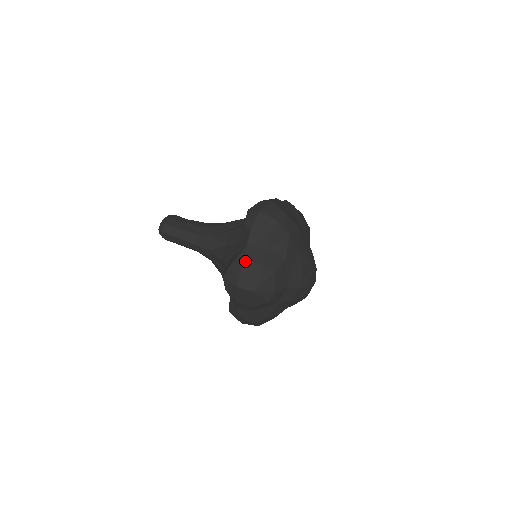
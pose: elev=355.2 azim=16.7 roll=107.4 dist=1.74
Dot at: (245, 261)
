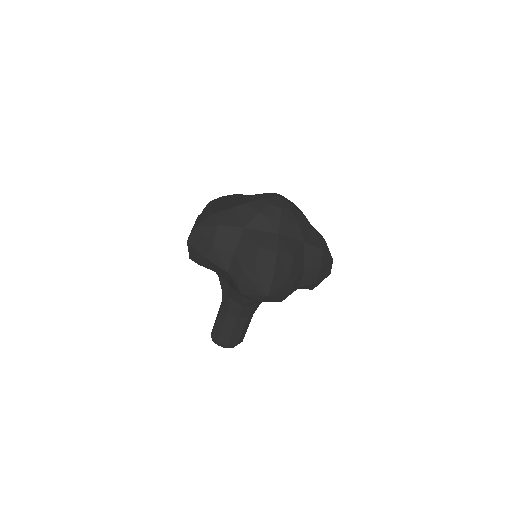
Dot at: occluded
